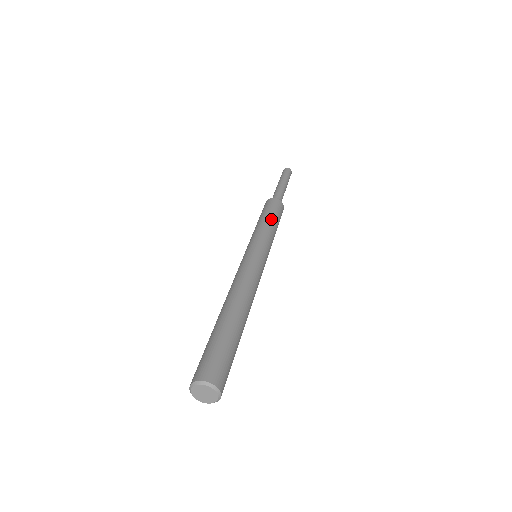
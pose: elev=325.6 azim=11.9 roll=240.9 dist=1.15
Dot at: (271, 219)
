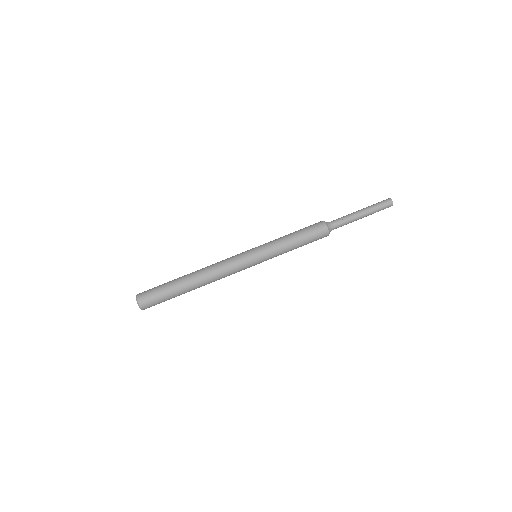
Dot at: (295, 239)
